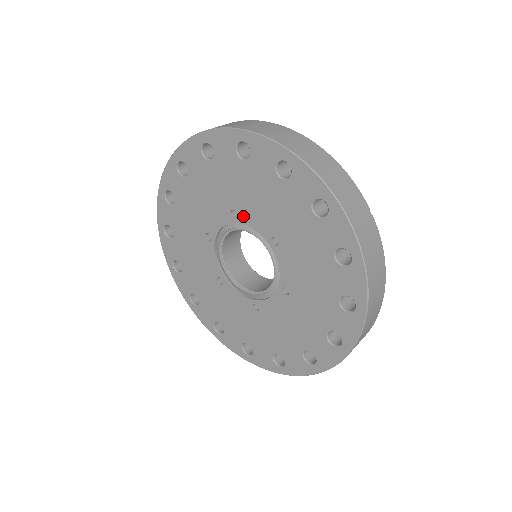
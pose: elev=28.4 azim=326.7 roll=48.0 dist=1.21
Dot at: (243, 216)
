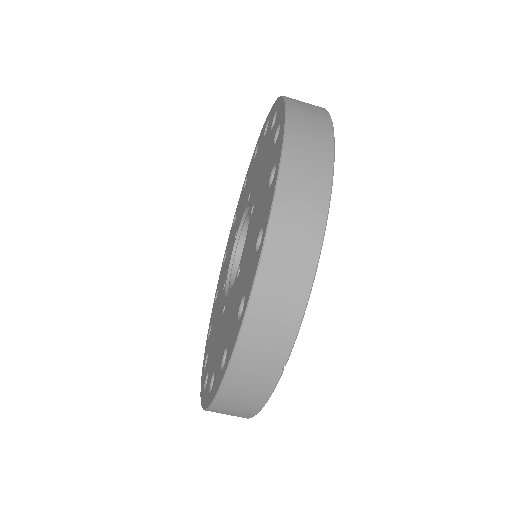
Dot at: (250, 221)
